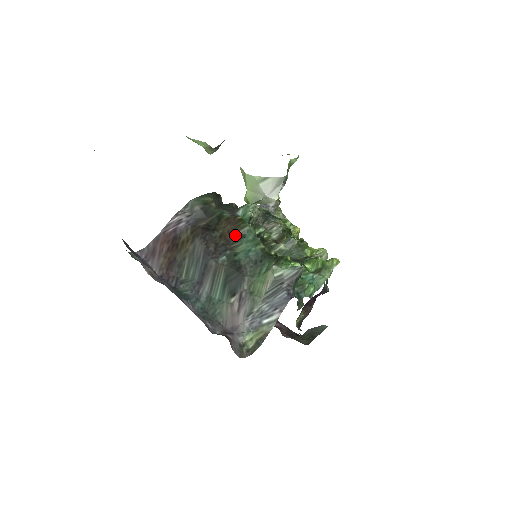
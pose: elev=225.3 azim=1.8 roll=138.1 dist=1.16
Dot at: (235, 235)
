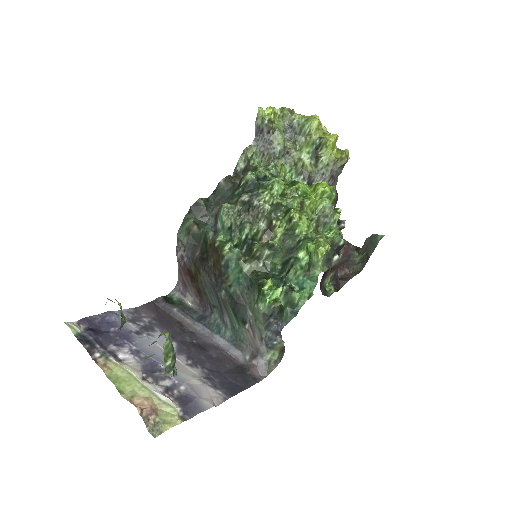
Dot at: (221, 266)
